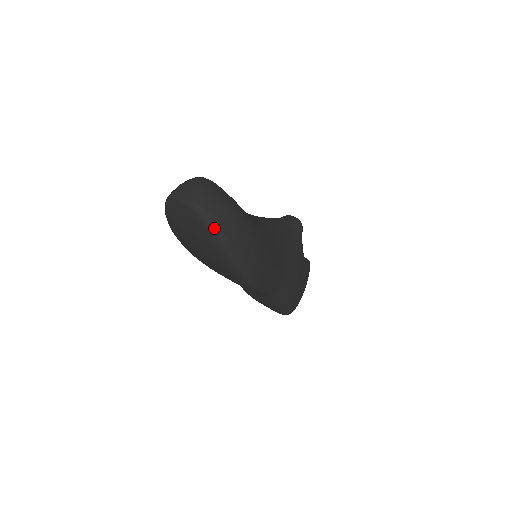
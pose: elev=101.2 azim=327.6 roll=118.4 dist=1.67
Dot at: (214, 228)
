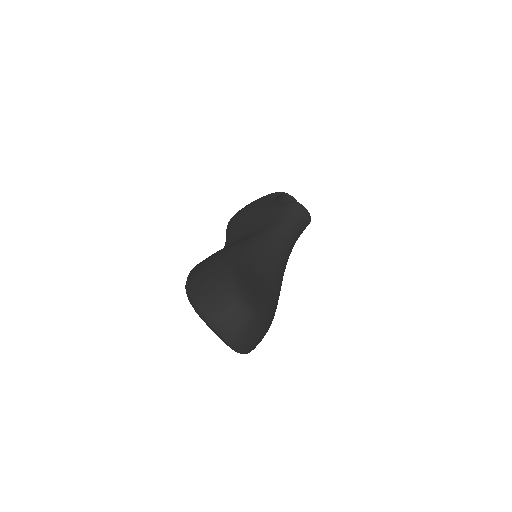
Dot at: occluded
